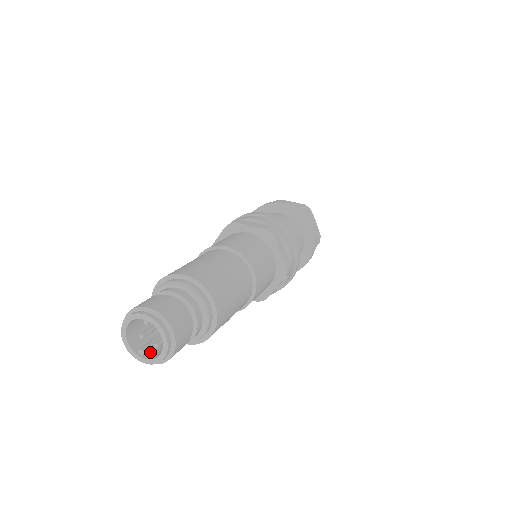
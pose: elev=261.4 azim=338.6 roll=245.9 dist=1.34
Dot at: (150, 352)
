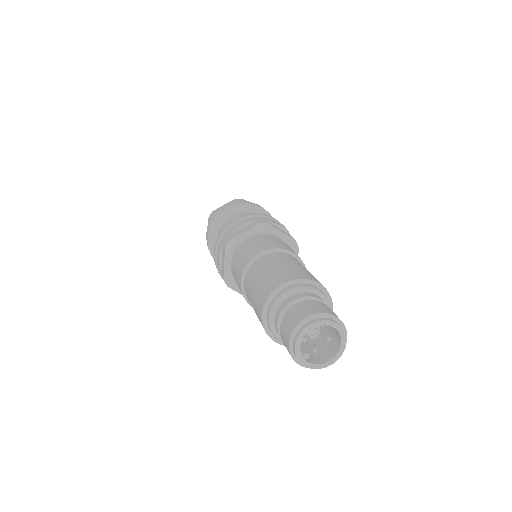
Dot at: occluded
